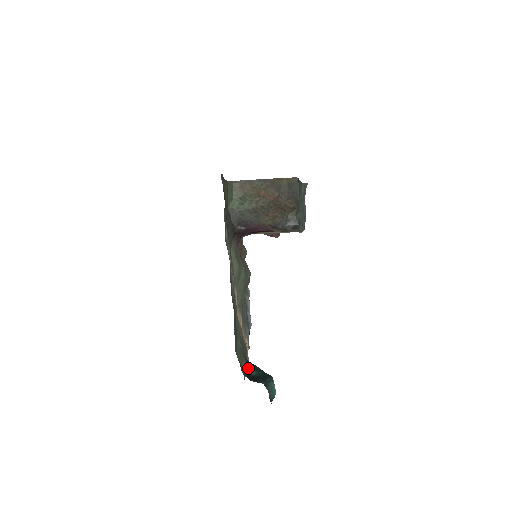
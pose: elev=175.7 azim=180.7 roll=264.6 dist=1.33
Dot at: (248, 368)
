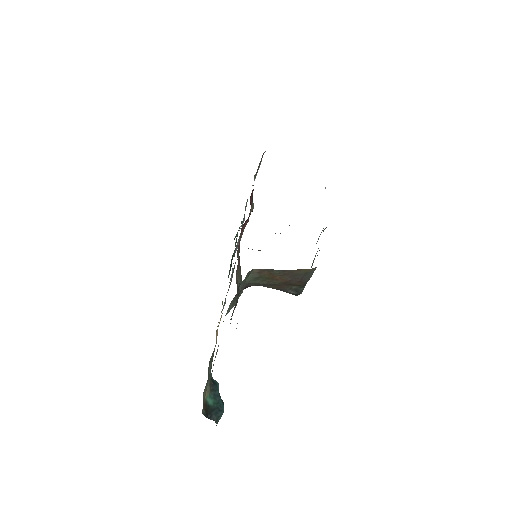
Dot at: (209, 396)
